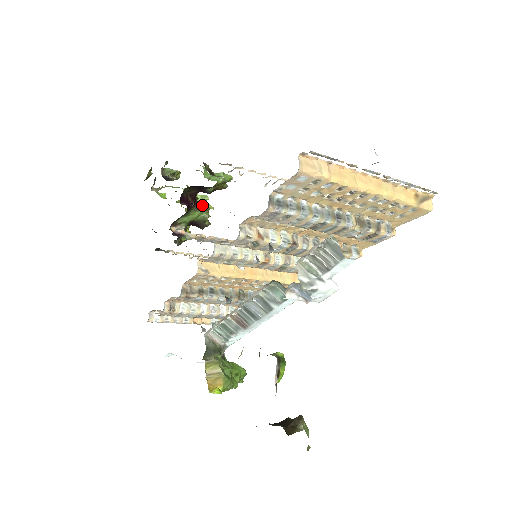
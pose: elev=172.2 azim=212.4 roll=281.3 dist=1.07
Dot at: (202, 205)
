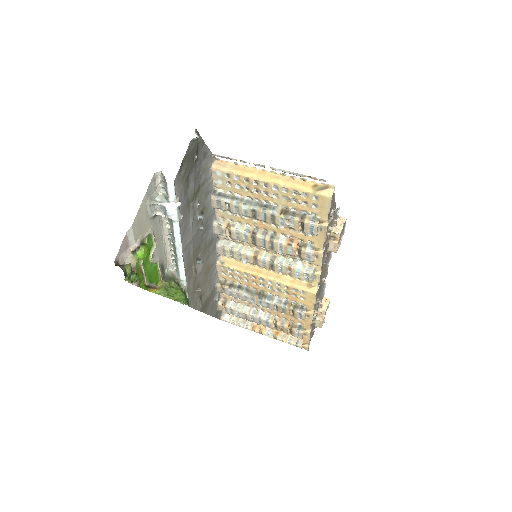
Dot at: occluded
